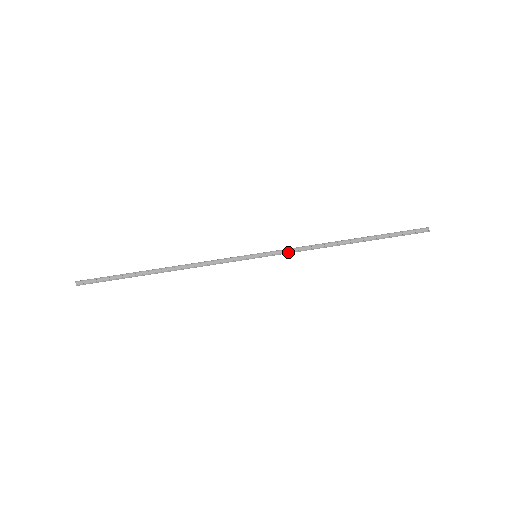
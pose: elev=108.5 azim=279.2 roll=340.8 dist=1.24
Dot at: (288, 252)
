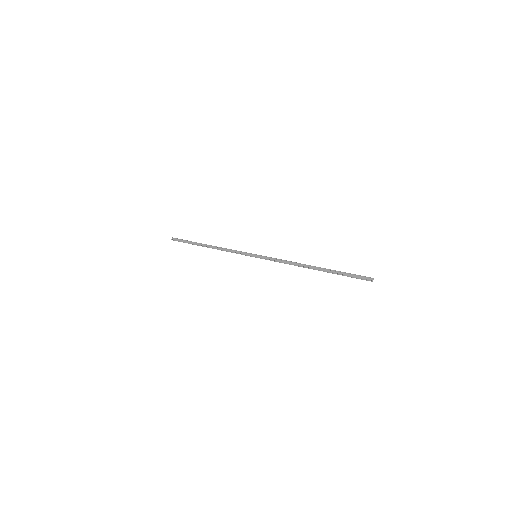
Dot at: (274, 260)
